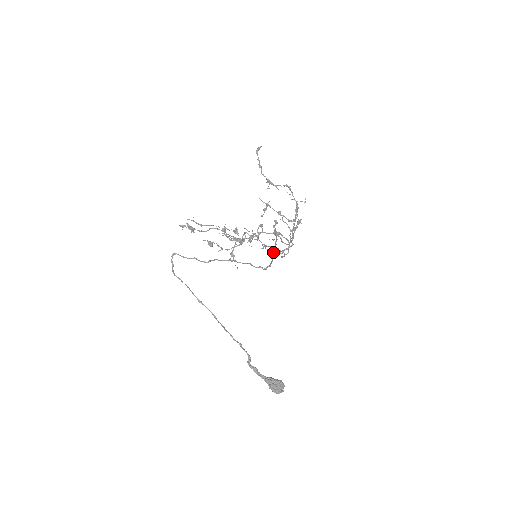
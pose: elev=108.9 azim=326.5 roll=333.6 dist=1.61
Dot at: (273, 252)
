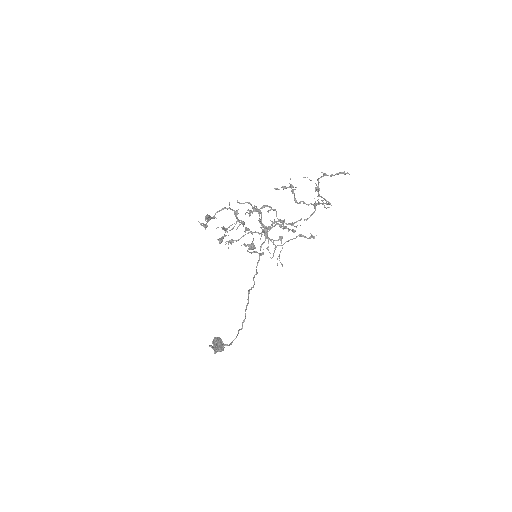
Dot at: (266, 238)
